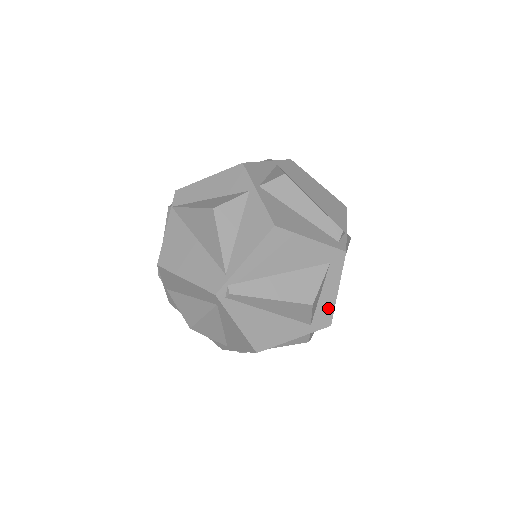
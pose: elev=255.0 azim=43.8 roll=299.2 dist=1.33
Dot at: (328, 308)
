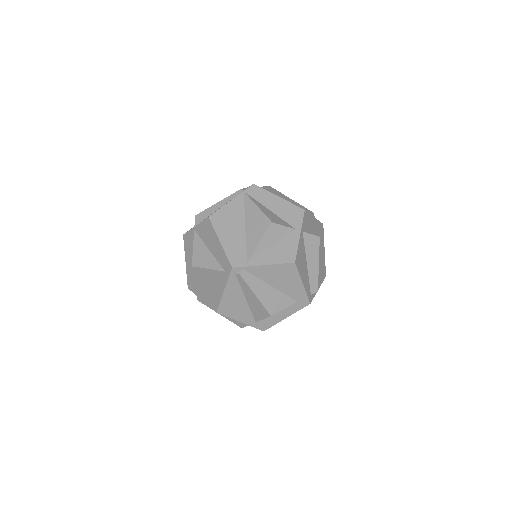
Dot at: (272, 322)
